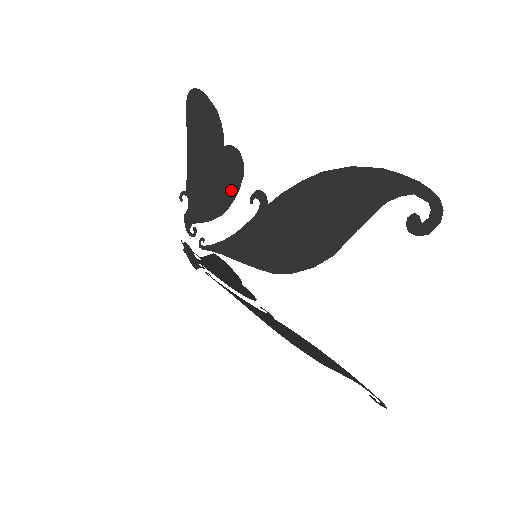
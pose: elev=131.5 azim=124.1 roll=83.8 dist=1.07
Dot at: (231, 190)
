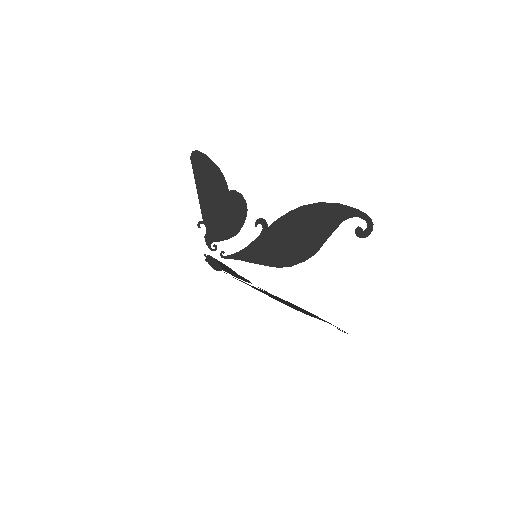
Dot at: (240, 219)
